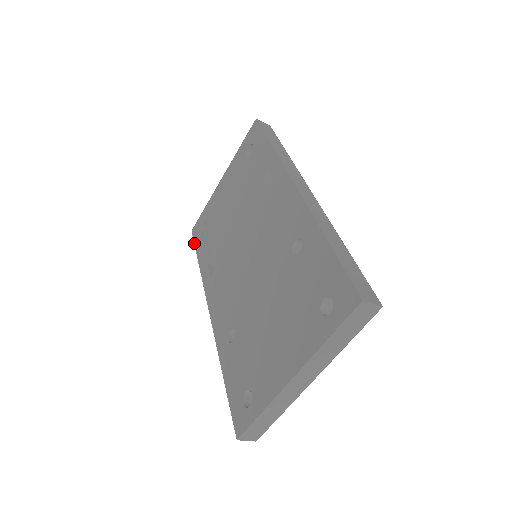
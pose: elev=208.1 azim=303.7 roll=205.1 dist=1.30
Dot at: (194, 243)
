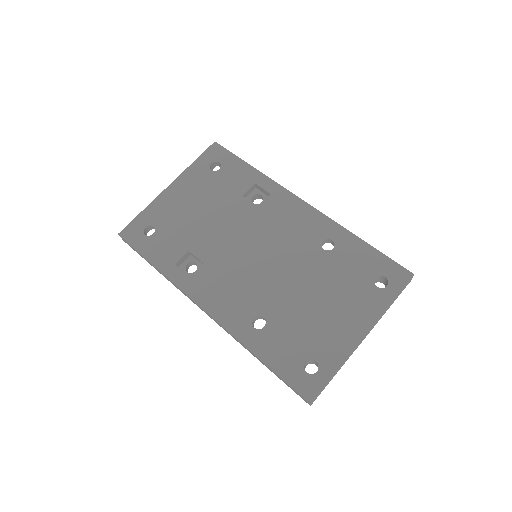
Dot at: (133, 246)
